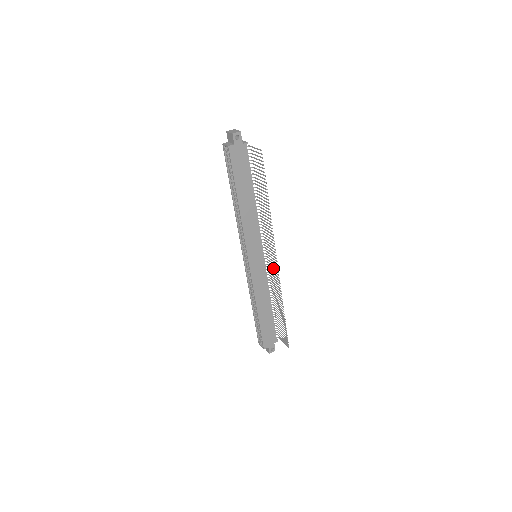
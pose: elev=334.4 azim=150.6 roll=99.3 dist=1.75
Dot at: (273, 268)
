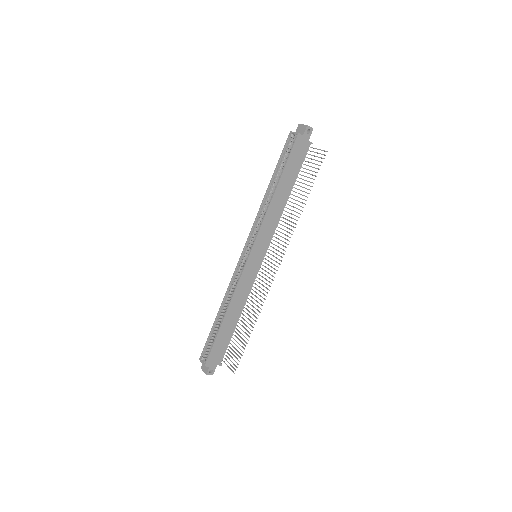
Dot at: occluded
